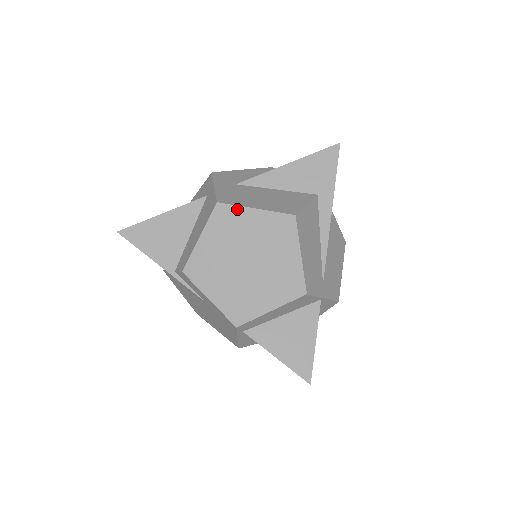
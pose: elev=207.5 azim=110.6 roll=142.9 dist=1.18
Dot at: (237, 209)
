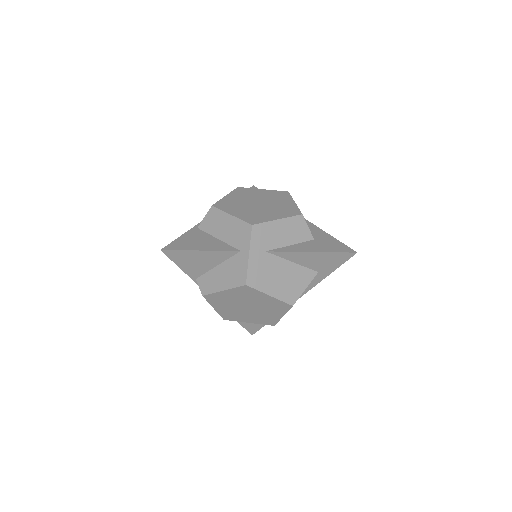
Dot at: (257, 292)
